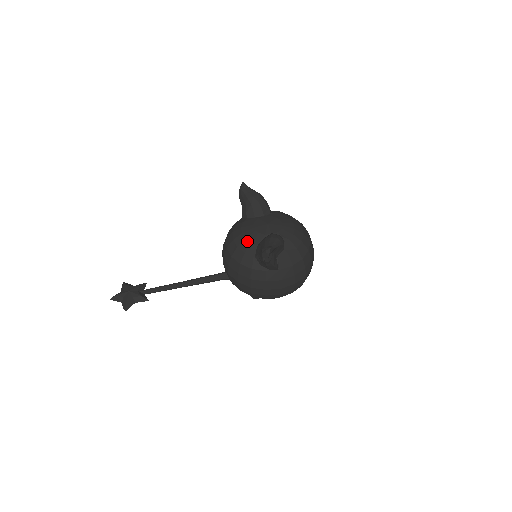
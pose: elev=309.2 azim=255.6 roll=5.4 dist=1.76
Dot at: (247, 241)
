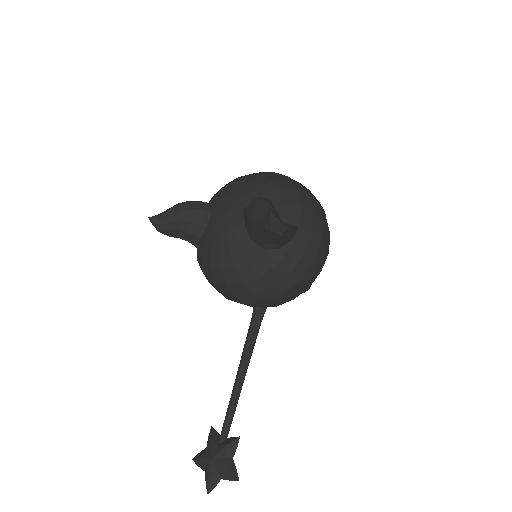
Dot at: (235, 250)
